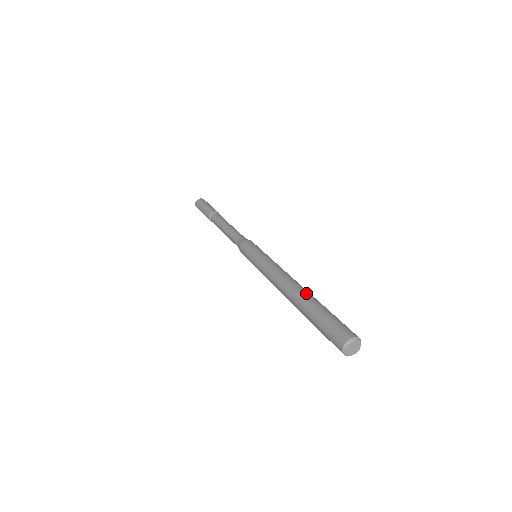
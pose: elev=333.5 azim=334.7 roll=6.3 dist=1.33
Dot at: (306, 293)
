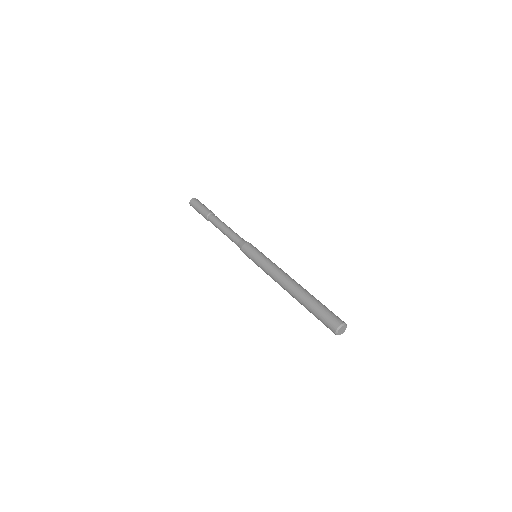
Dot at: (302, 291)
